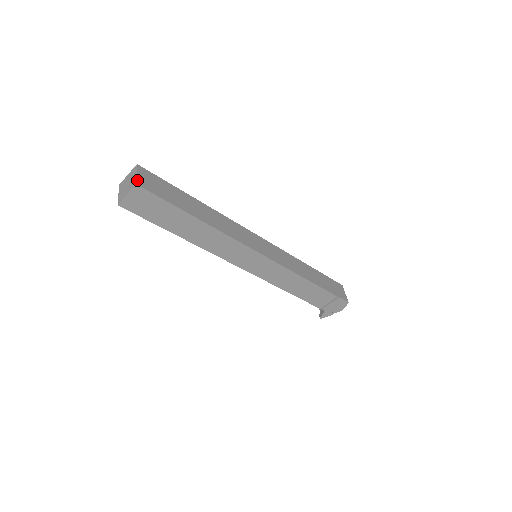
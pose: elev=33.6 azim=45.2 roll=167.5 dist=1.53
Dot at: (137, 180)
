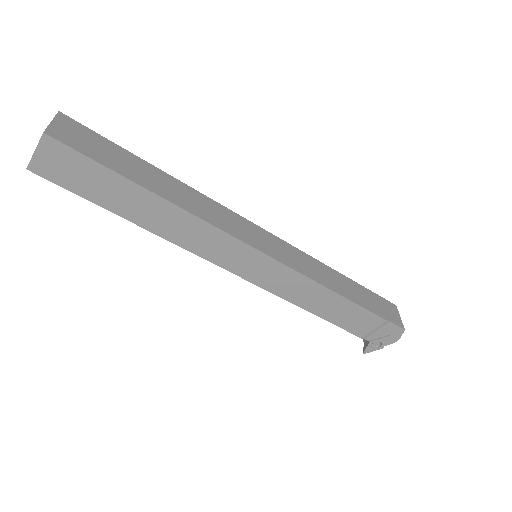
Dot at: (48, 128)
